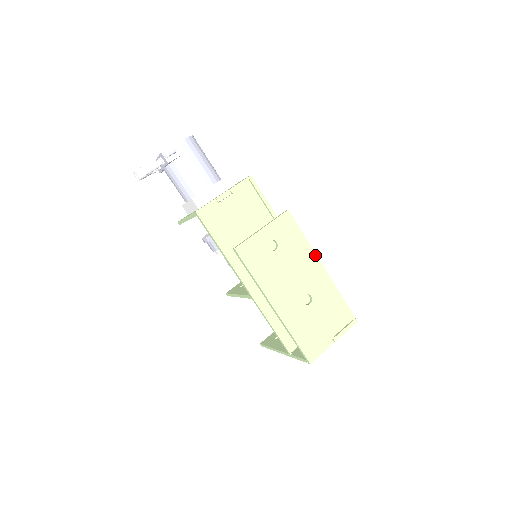
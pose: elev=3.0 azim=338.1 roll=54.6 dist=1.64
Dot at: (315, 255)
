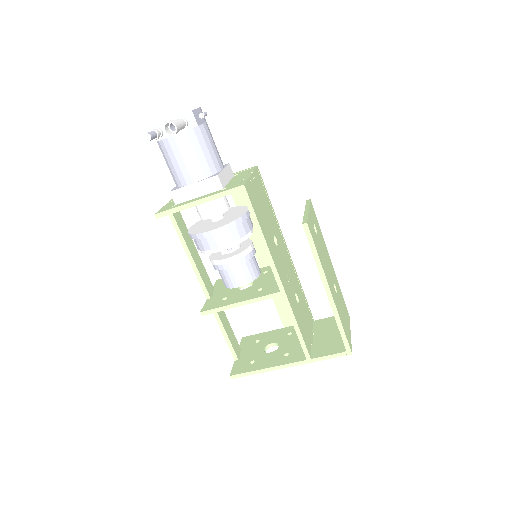
Dot at: (326, 248)
